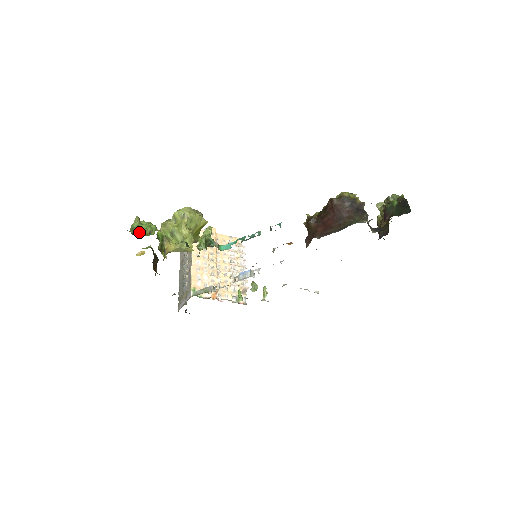
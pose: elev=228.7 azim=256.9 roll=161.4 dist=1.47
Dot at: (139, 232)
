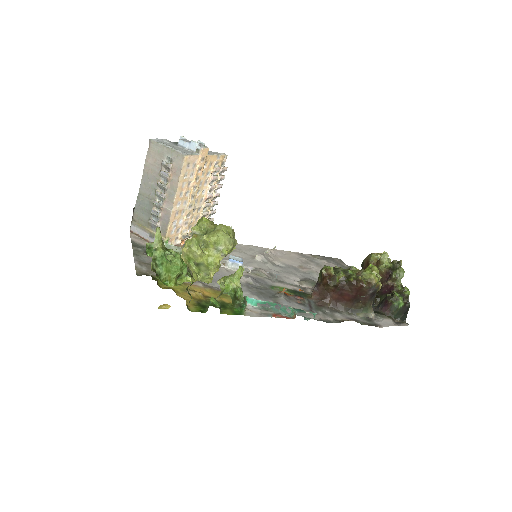
Dot at: (165, 272)
